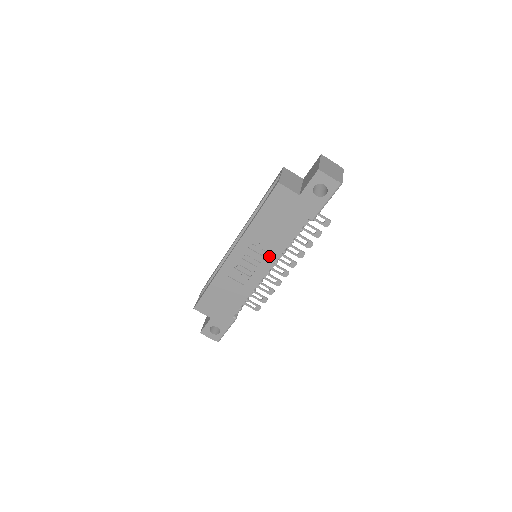
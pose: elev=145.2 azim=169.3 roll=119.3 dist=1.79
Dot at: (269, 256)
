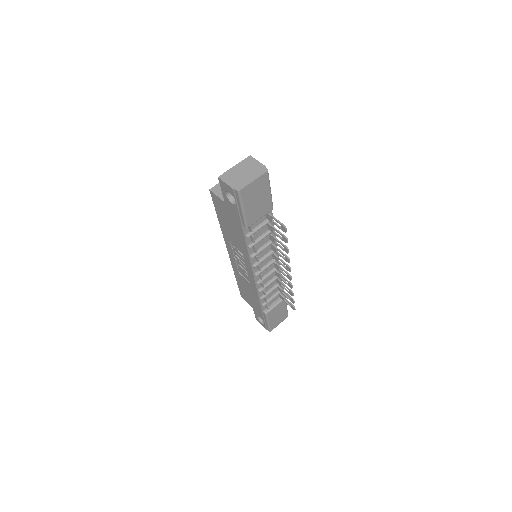
Dot at: (245, 259)
